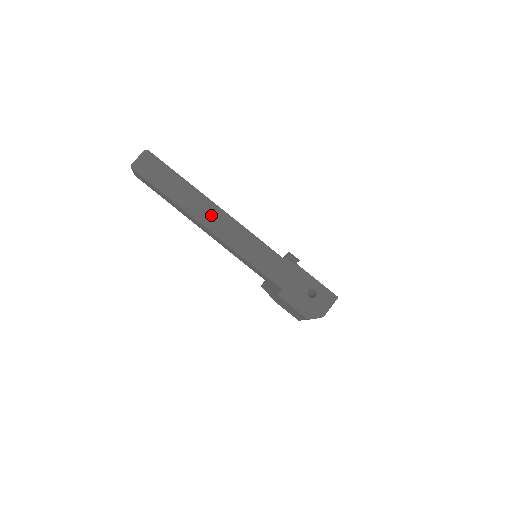
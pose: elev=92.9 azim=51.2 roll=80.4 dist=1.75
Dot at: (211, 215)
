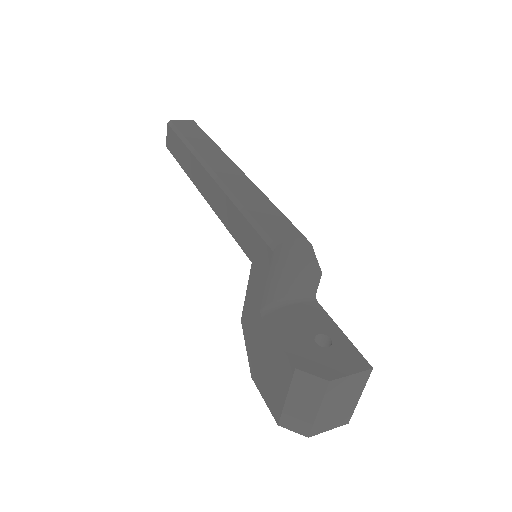
Dot at: (223, 165)
